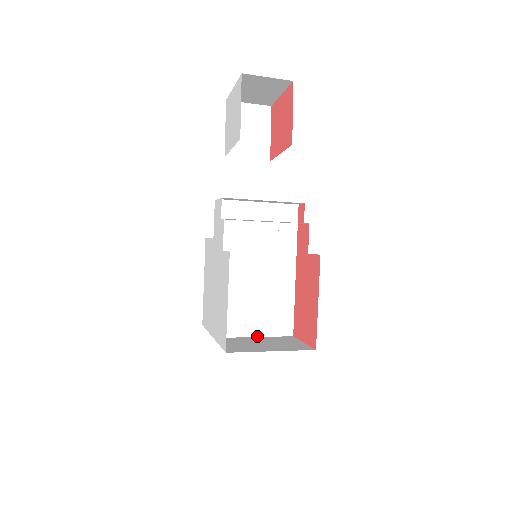
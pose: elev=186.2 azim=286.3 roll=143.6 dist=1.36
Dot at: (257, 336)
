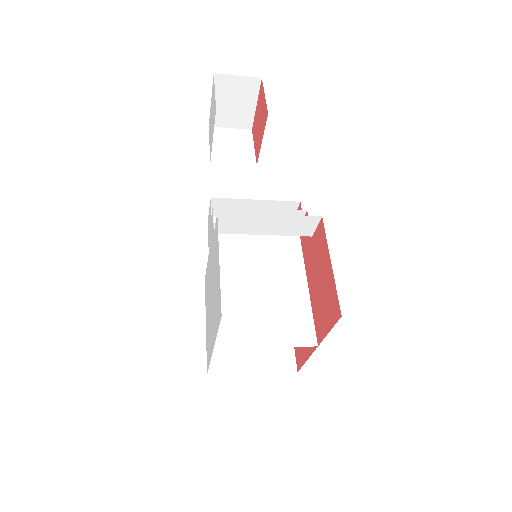
Dot at: (270, 346)
